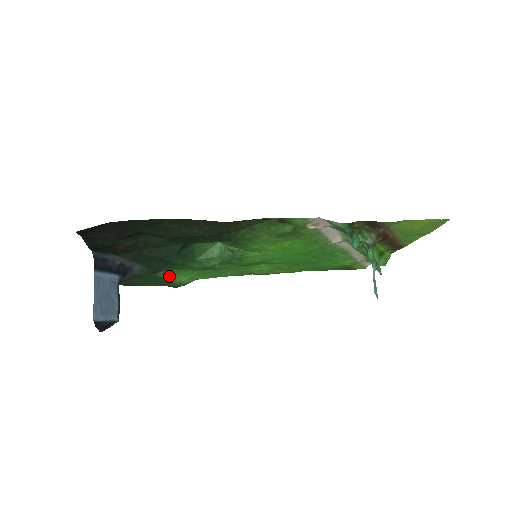
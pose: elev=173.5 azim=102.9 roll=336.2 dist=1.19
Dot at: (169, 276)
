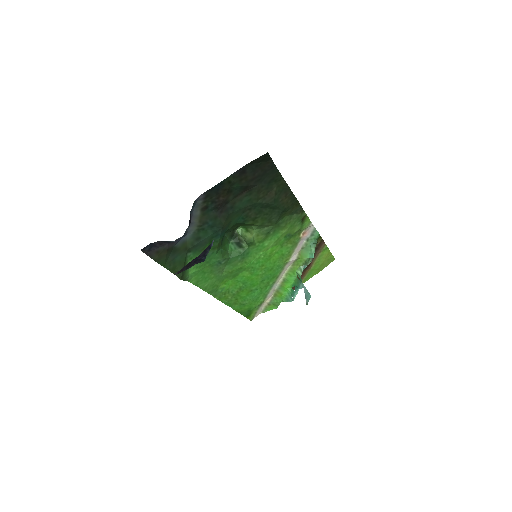
Dot at: (188, 262)
